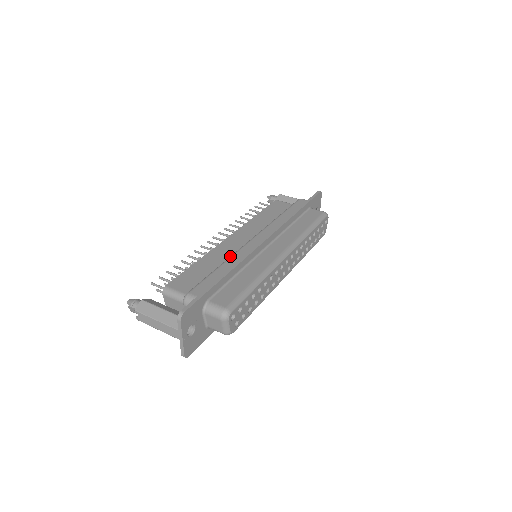
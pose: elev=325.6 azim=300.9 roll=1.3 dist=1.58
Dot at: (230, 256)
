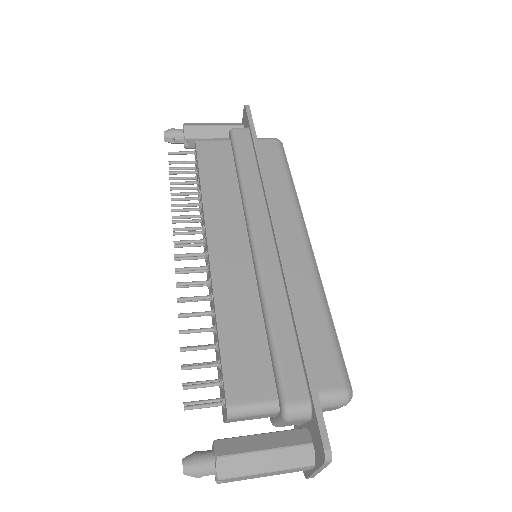
Dot at: (262, 291)
